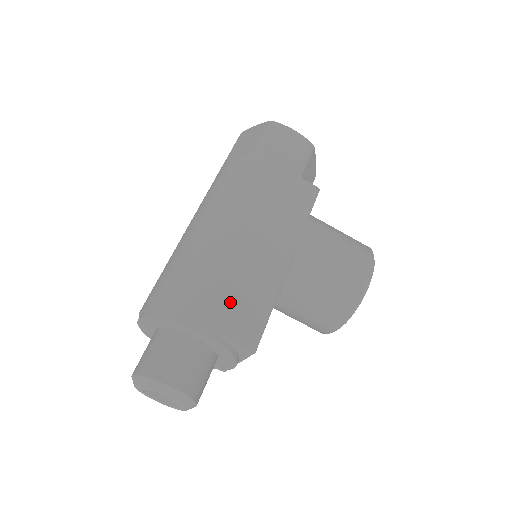
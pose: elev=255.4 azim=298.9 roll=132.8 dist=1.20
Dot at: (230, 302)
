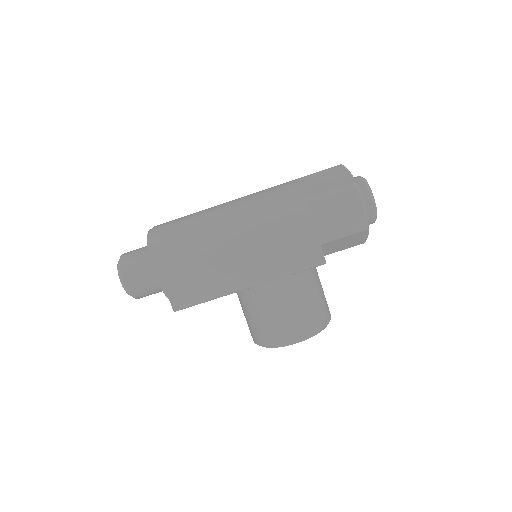
Dot at: (186, 276)
